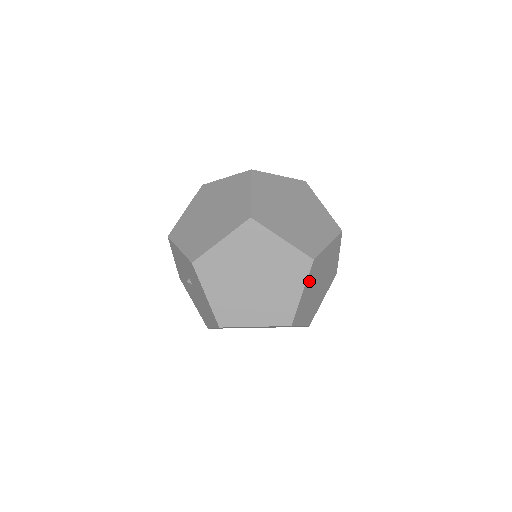
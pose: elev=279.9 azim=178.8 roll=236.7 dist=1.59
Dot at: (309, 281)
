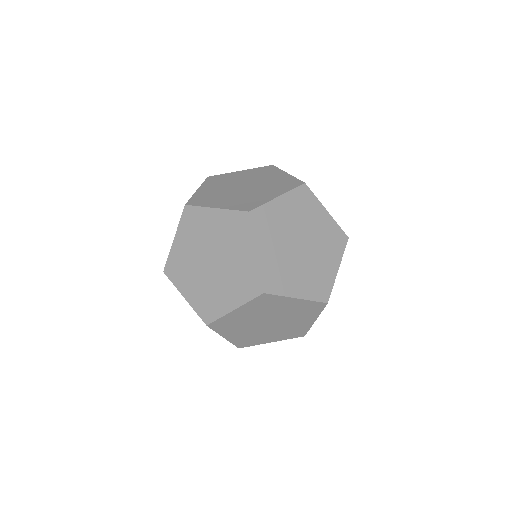
Dot at: (263, 238)
